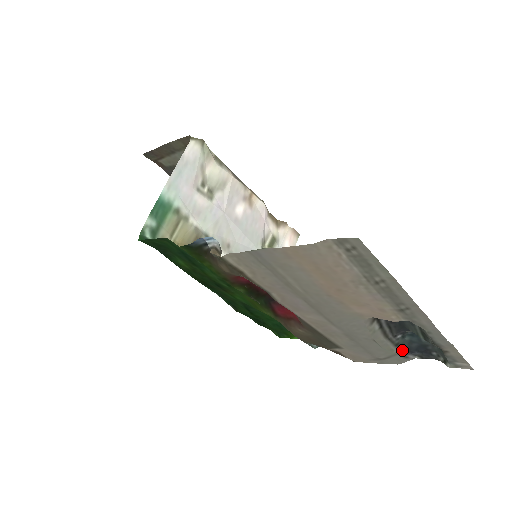
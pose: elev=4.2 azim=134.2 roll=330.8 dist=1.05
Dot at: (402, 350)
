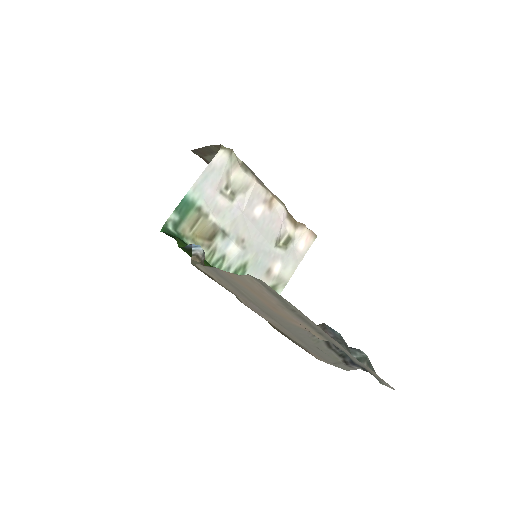
Dot at: (345, 360)
